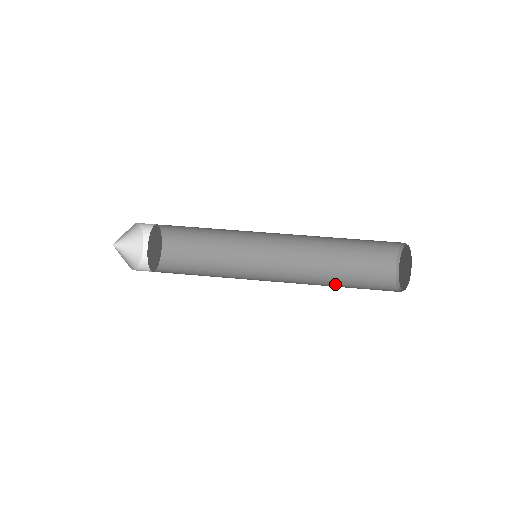
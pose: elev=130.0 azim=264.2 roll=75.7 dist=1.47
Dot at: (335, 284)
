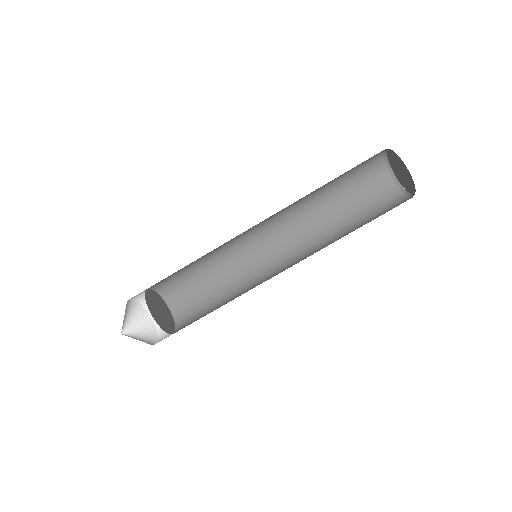
Dot at: (334, 213)
